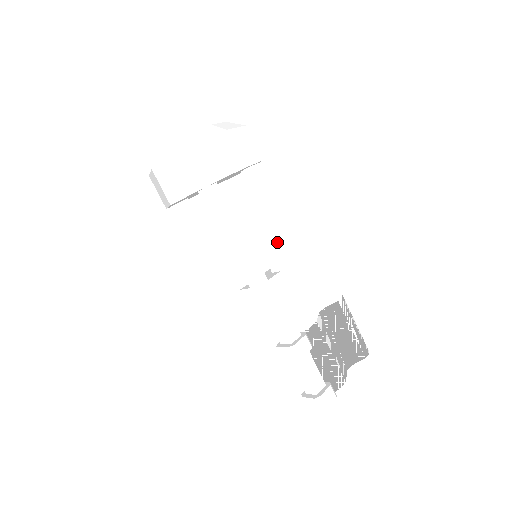
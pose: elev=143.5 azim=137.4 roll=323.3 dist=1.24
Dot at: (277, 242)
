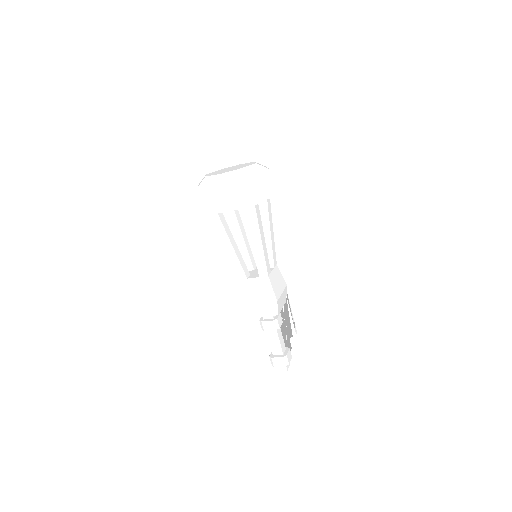
Dot at: (274, 247)
